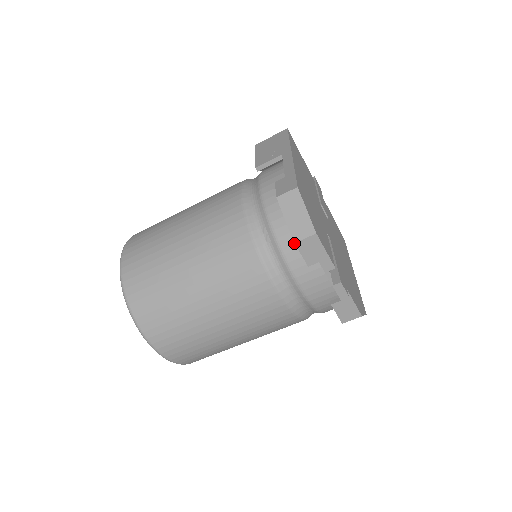
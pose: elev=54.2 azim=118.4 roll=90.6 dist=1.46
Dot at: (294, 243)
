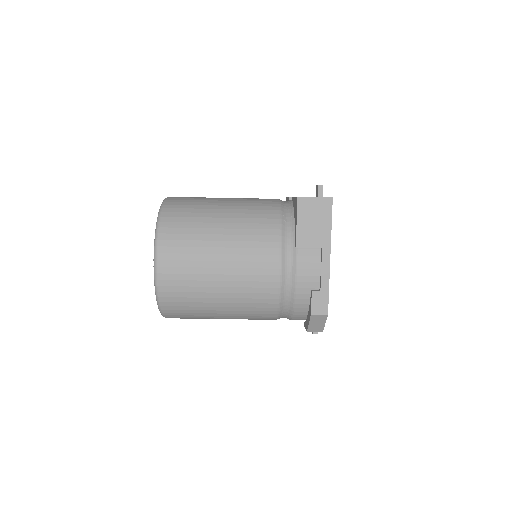
Dot at: occluded
